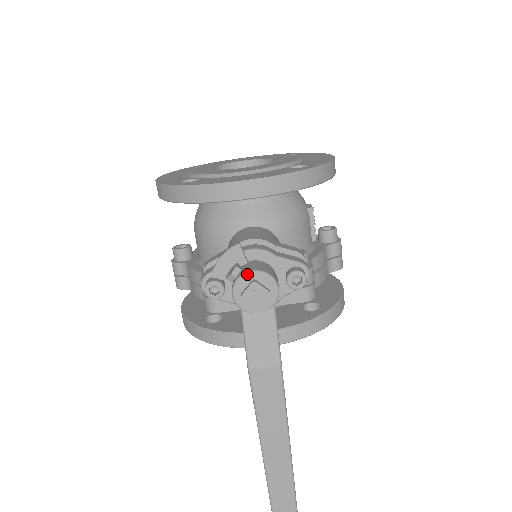
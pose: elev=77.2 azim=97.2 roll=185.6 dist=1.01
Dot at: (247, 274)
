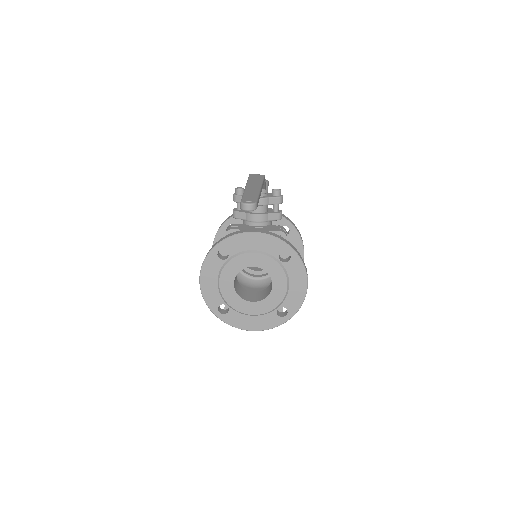
Dot at: occluded
